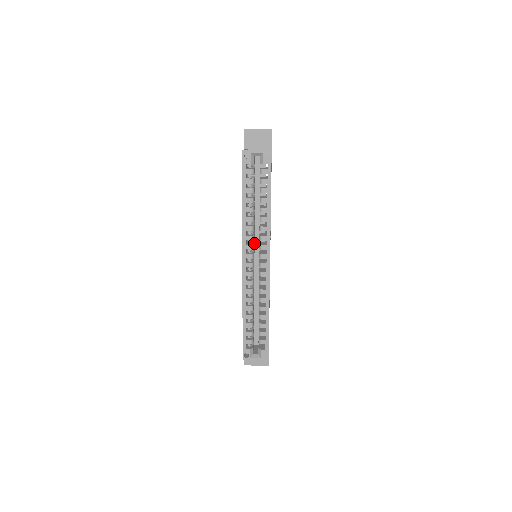
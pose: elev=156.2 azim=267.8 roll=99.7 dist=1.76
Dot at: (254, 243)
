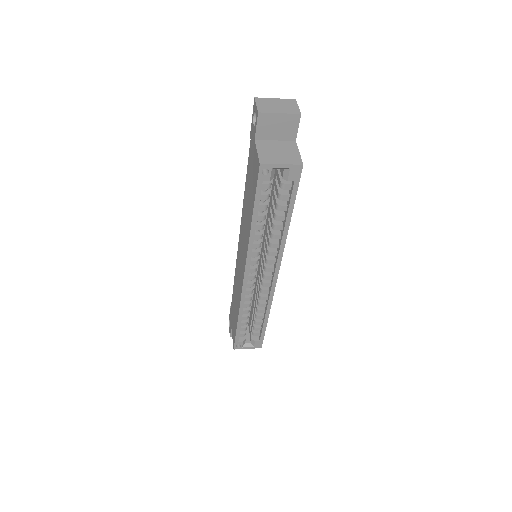
Dot at: occluded
